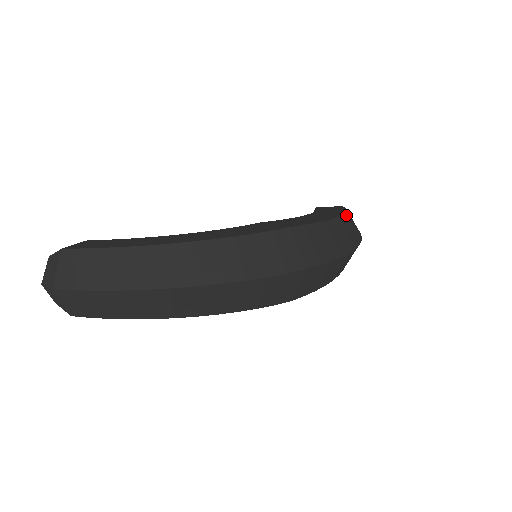
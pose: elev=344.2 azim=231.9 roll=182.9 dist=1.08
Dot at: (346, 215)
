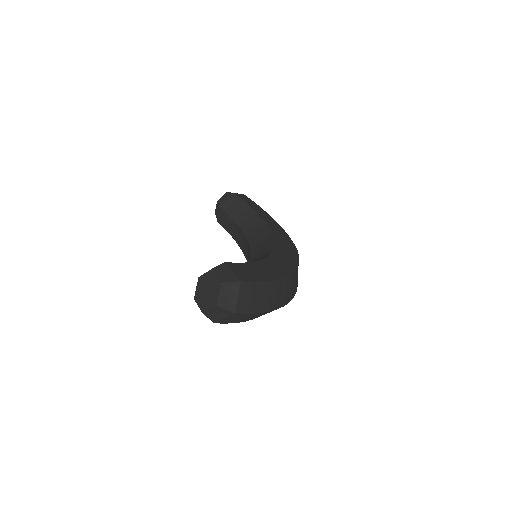
Dot at: occluded
